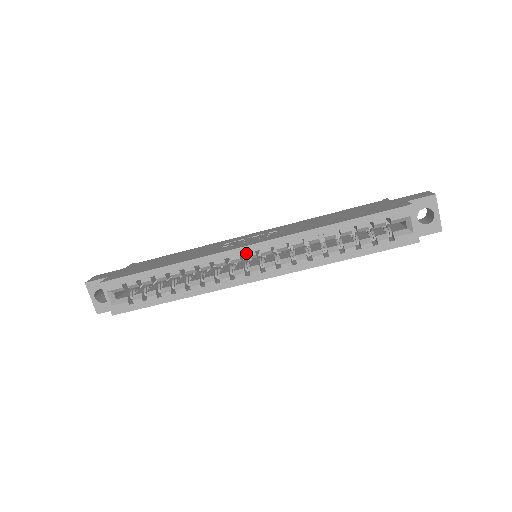
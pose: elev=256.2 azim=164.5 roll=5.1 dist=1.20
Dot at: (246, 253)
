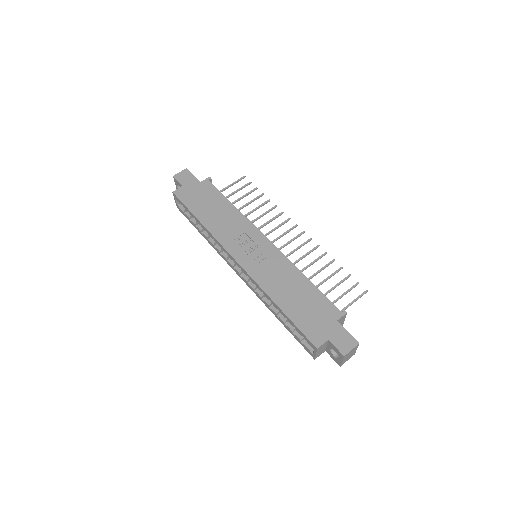
Dot at: (235, 262)
